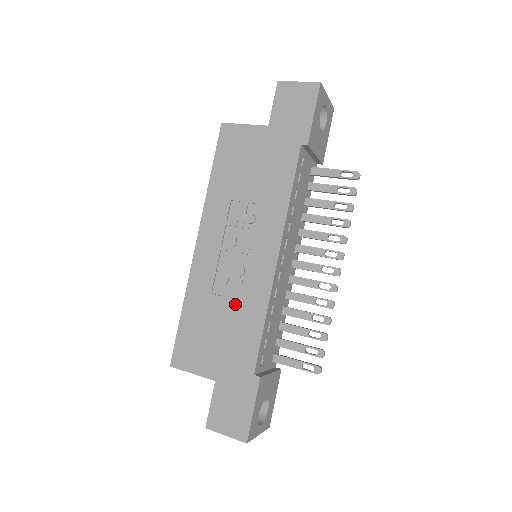
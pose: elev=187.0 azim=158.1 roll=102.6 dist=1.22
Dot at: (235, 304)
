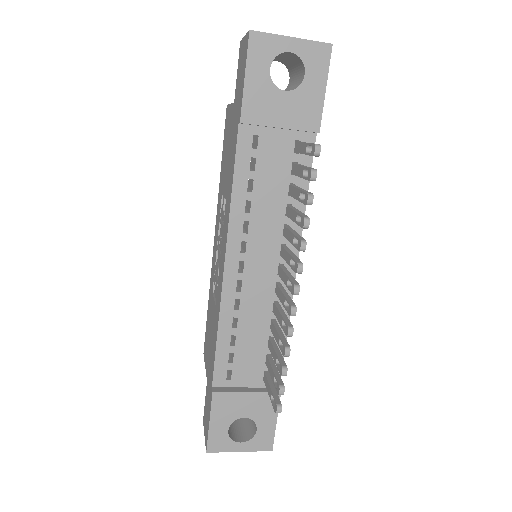
Dot at: (214, 308)
